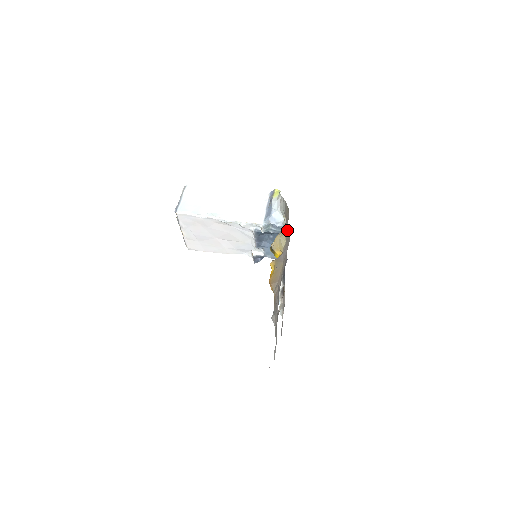
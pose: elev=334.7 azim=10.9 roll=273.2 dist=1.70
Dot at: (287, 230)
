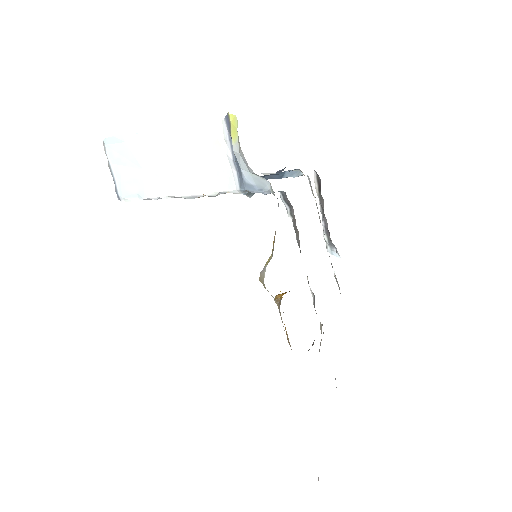
Dot at: occluded
